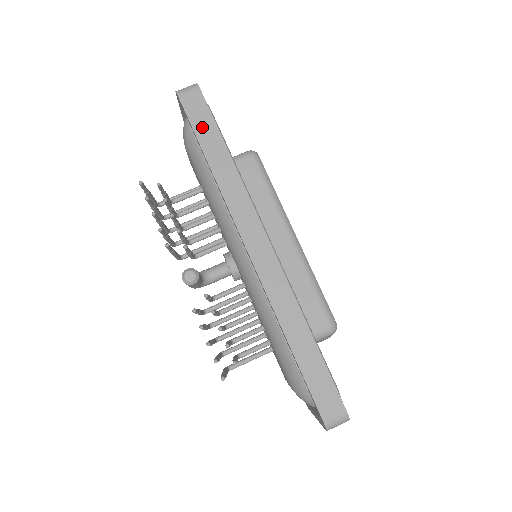
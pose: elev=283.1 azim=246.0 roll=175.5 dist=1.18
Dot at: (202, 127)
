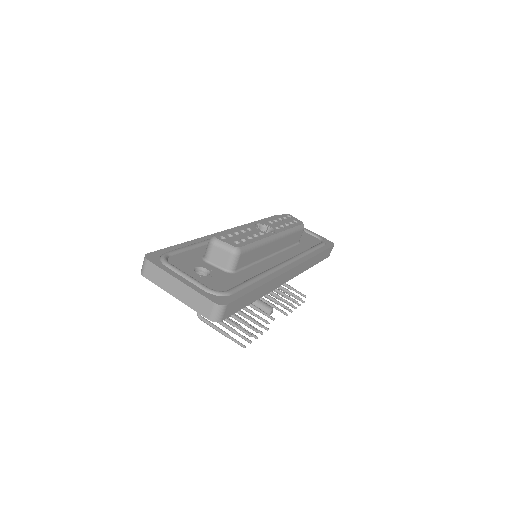
Dot at: (242, 304)
